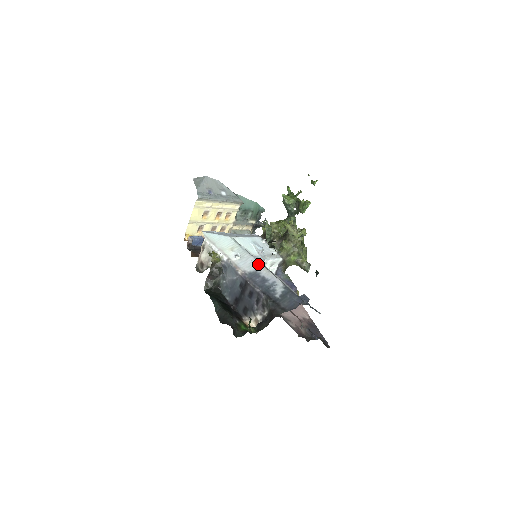
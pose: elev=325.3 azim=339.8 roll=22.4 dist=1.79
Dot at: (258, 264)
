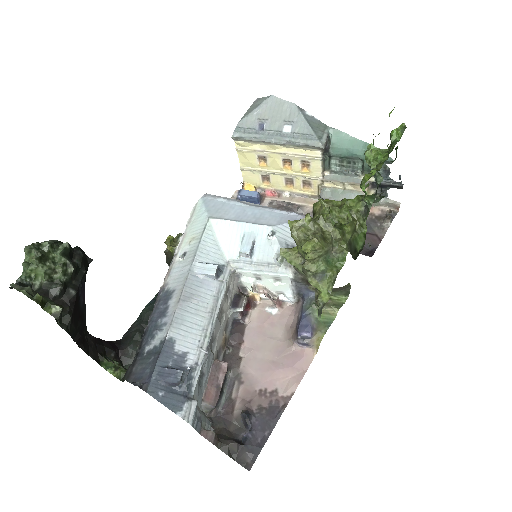
Dot at: (183, 281)
